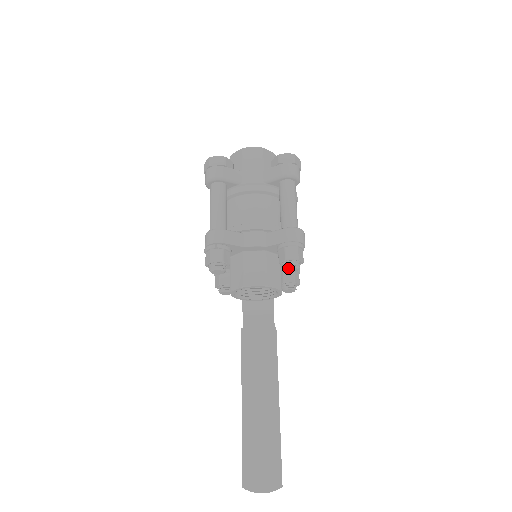
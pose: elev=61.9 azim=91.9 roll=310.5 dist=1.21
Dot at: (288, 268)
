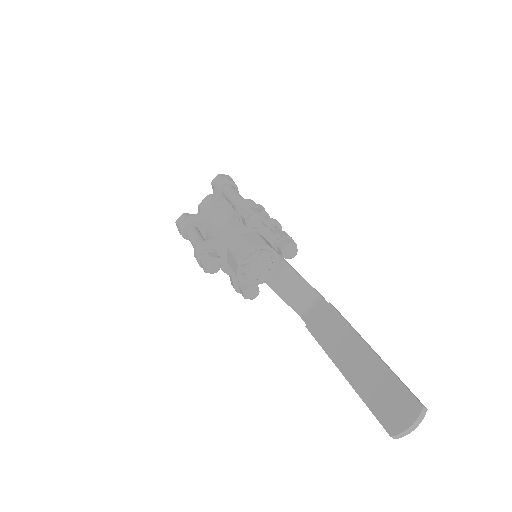
Dot at: (252, 223)
